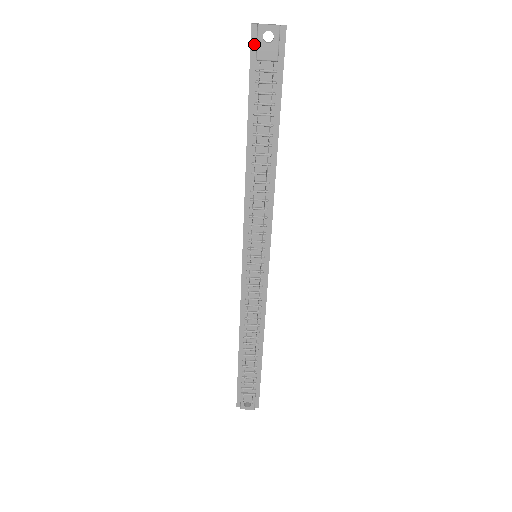
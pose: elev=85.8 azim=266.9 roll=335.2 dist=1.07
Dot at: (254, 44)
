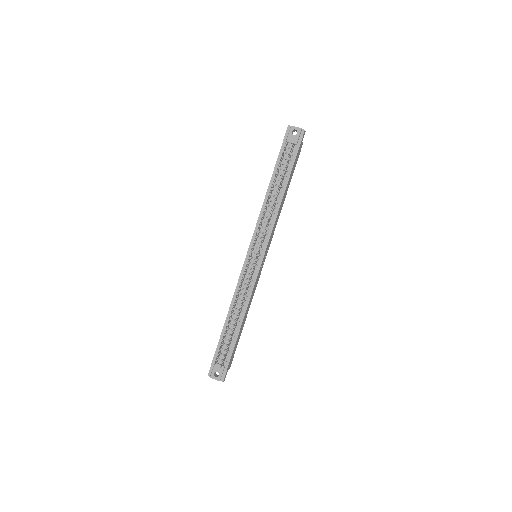
Dot at: (287, 134)
